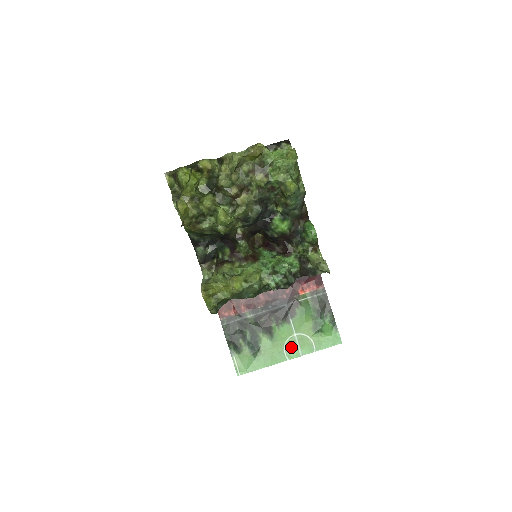
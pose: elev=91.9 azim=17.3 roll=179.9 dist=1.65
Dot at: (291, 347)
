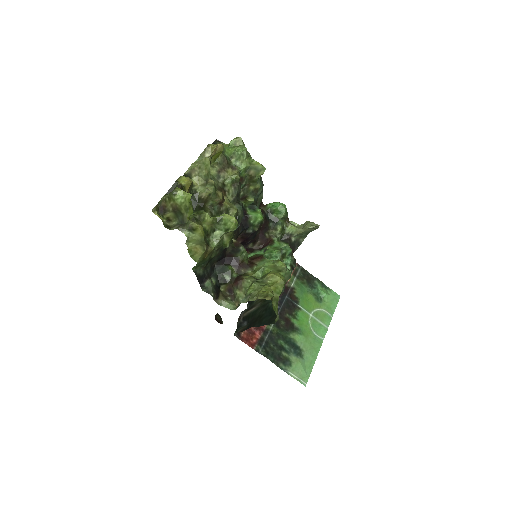
Dot at: (317, 327)
